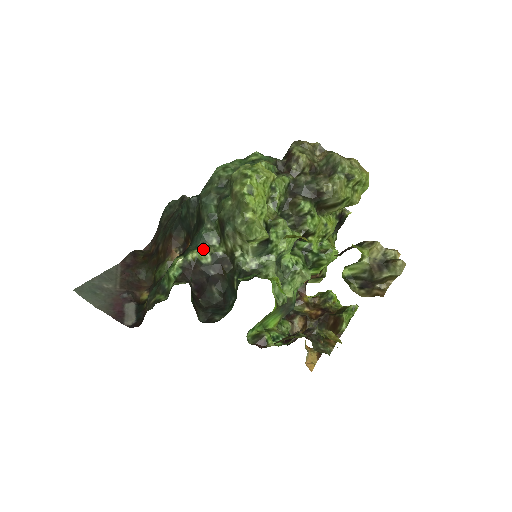
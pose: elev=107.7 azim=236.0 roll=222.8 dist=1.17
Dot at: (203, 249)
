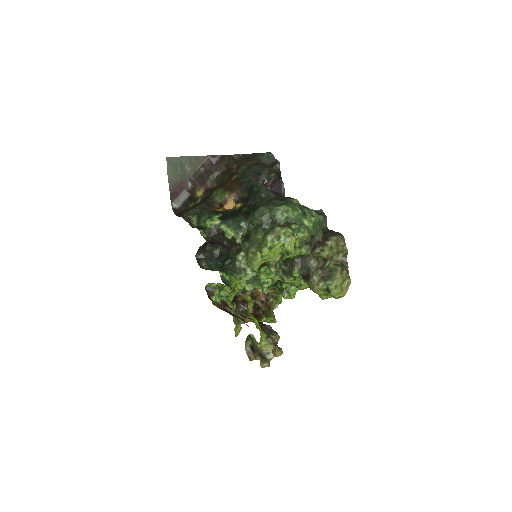
Dot at: (231, 232)
